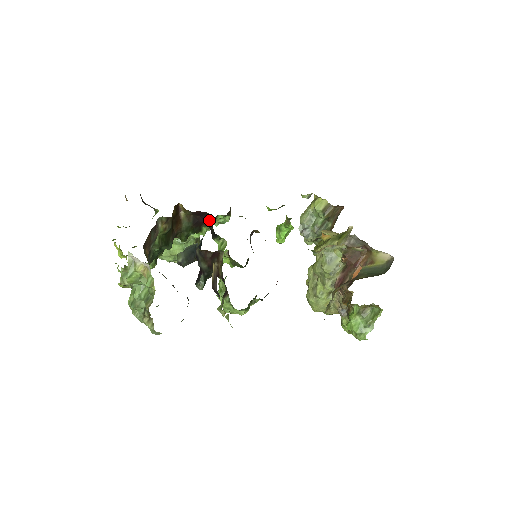
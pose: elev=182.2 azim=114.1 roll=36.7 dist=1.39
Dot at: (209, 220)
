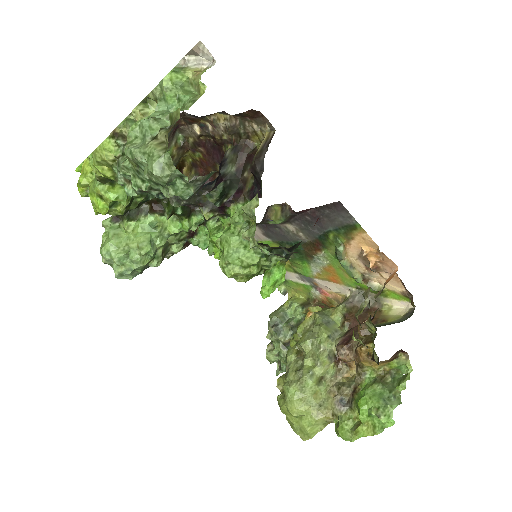
Dot at: occluded
